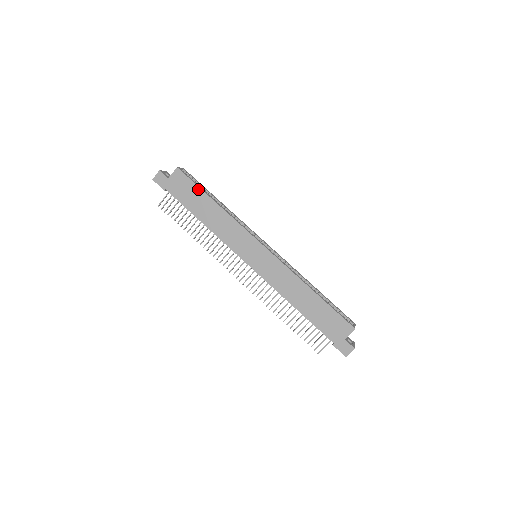
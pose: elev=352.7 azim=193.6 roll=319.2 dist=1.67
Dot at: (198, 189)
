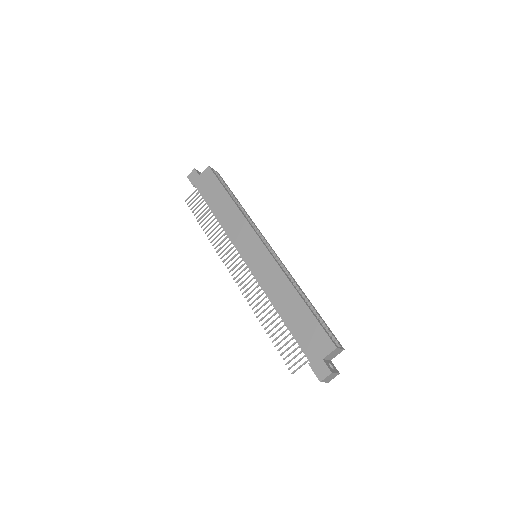
Dot at: (220, 186)
